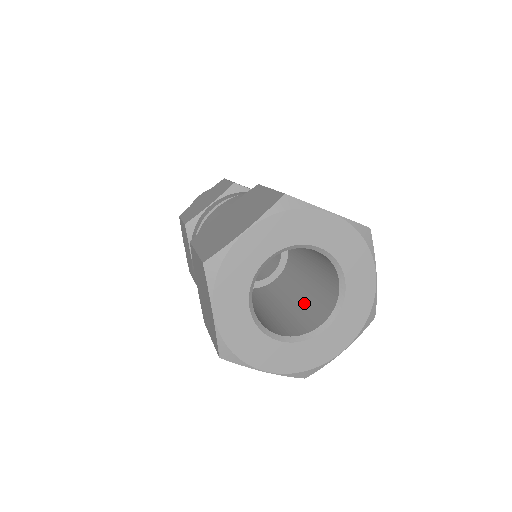
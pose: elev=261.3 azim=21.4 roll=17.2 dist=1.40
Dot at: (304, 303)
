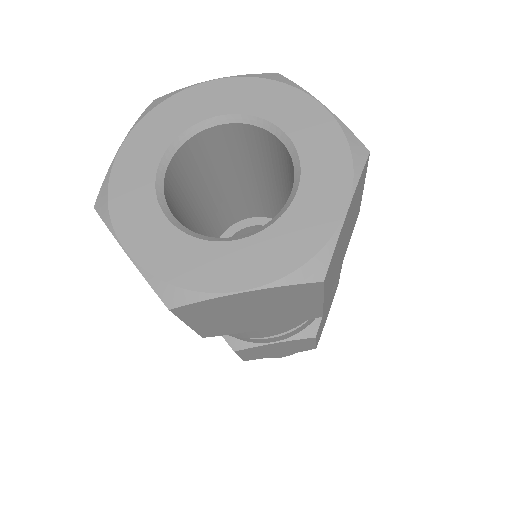
Dot at: occluded
